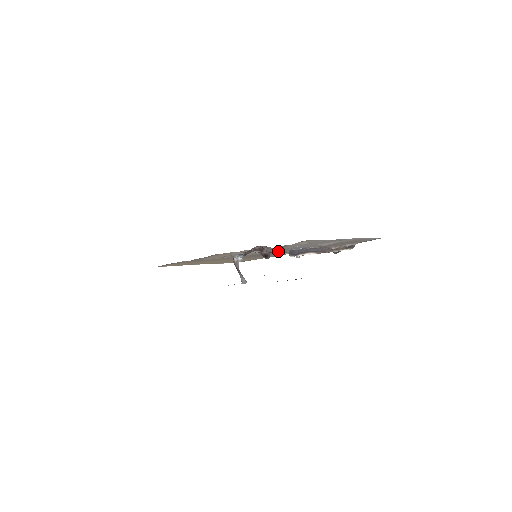
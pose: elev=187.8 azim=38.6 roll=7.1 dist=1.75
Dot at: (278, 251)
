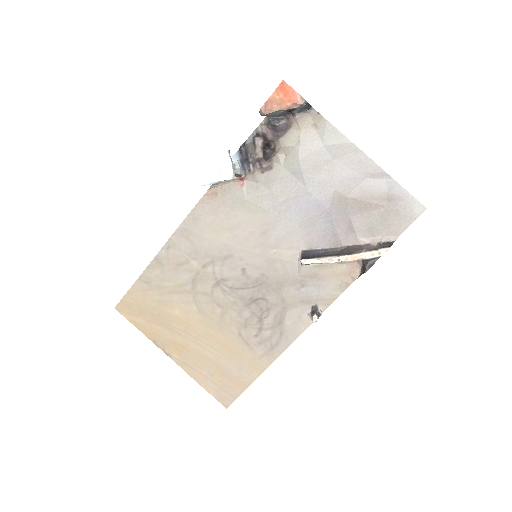
Dot at: (287, 255)
